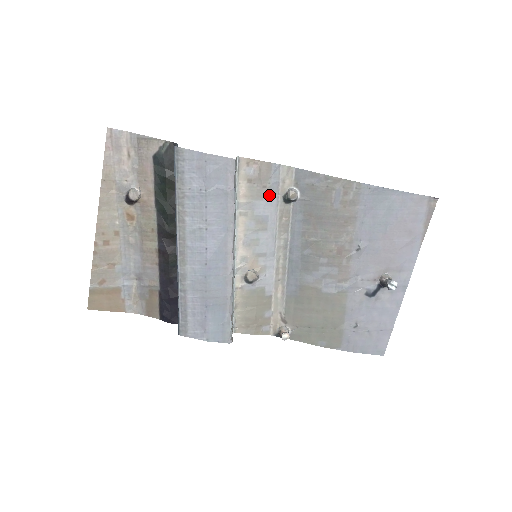
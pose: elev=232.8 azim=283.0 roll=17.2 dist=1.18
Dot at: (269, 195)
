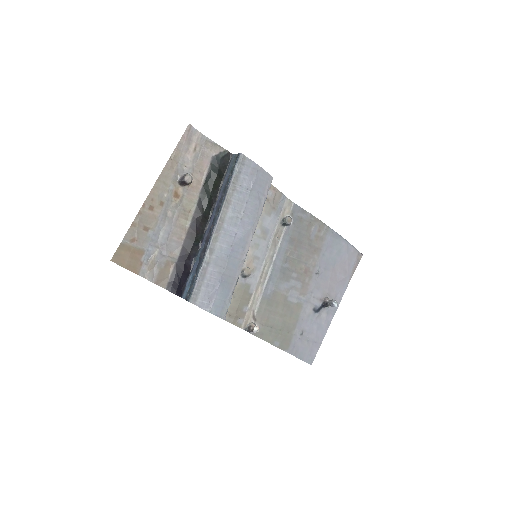
Dot at: (274, 215)
